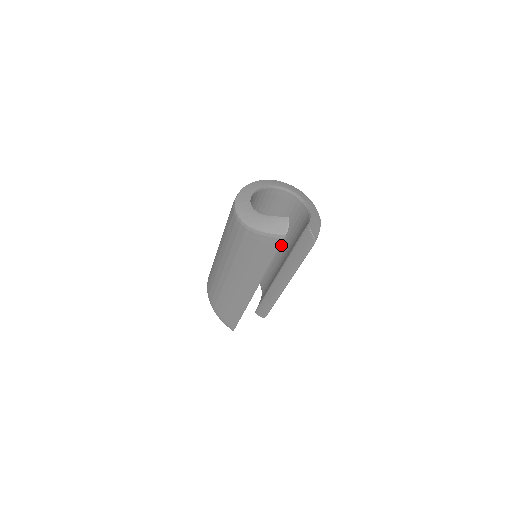
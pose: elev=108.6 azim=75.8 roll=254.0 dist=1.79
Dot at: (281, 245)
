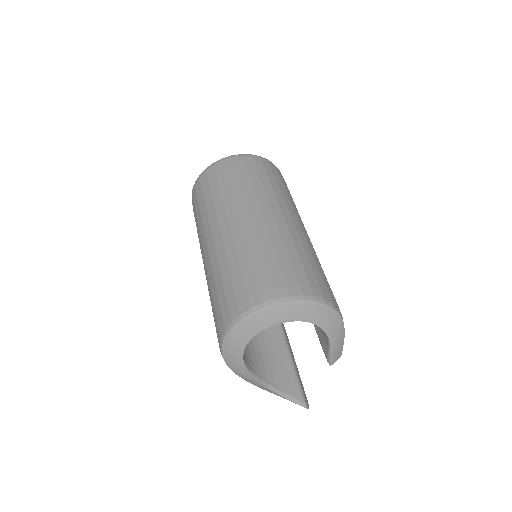
Dot at: occluded
